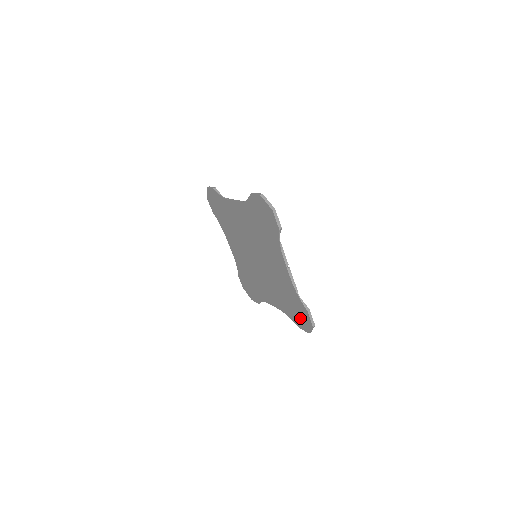
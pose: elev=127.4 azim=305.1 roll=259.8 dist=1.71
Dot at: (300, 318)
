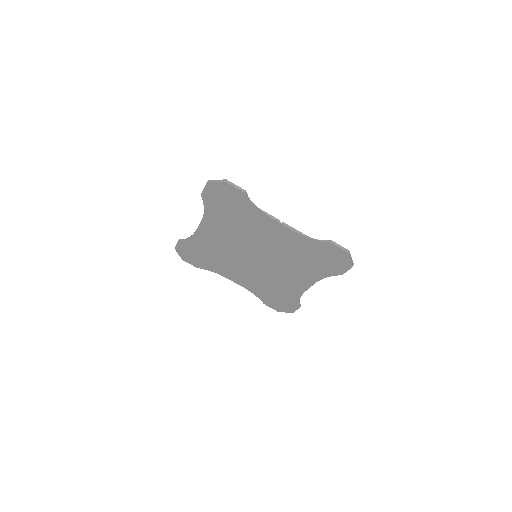
Dot at: (334, 262)
